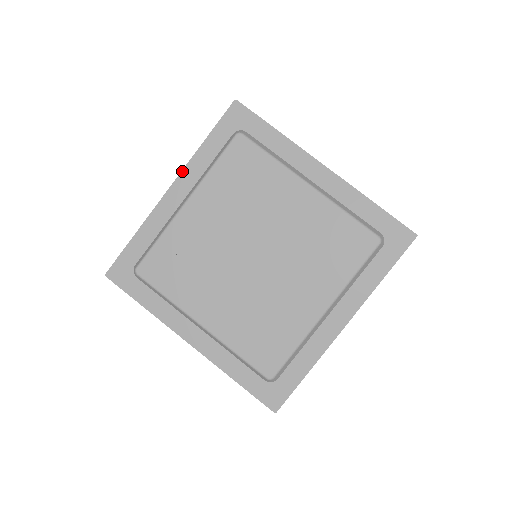
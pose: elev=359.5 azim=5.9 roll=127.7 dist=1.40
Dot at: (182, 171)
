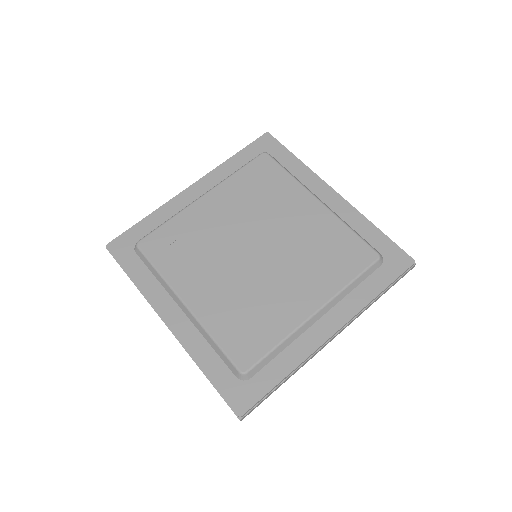
Dot at: (207, 174)
